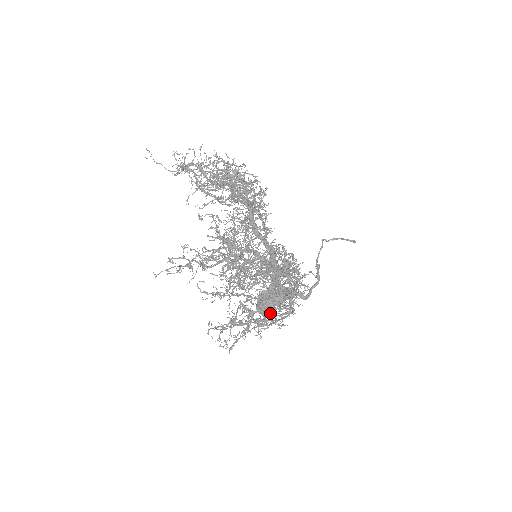
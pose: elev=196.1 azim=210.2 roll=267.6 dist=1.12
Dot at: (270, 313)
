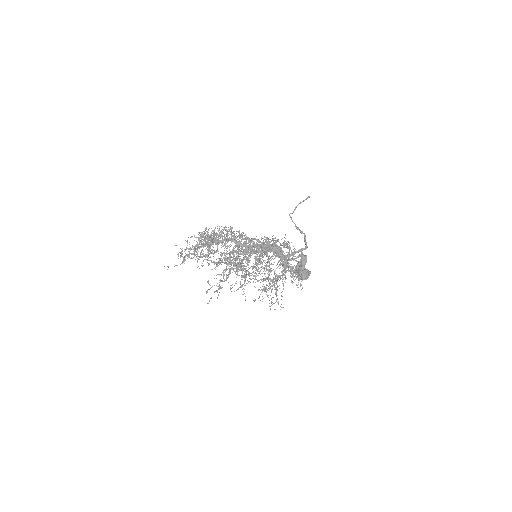
Dot at: (308, 274)
